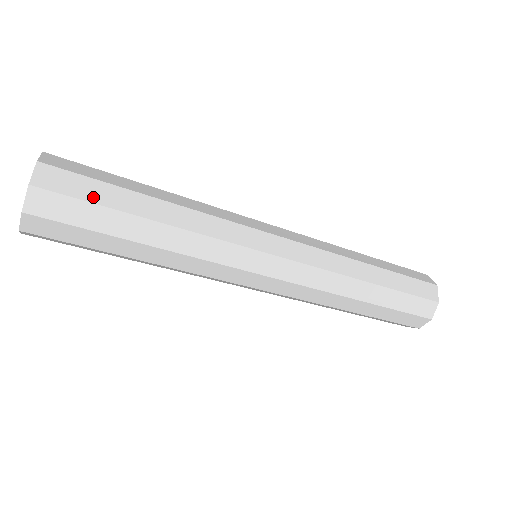
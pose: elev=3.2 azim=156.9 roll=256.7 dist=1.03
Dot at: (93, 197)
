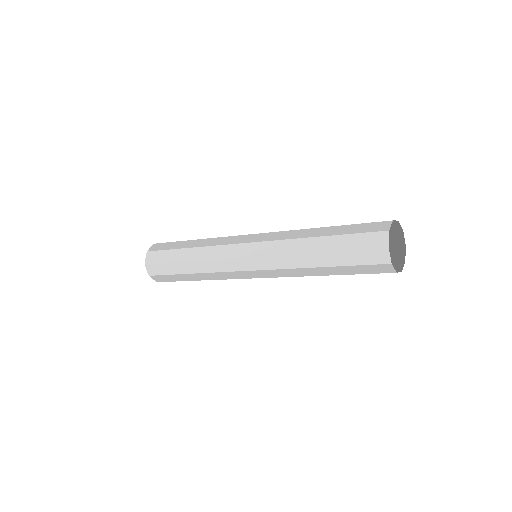
Dot at: (167, 272)
